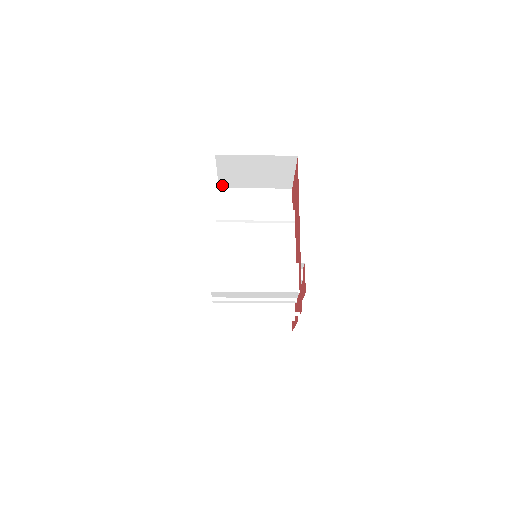
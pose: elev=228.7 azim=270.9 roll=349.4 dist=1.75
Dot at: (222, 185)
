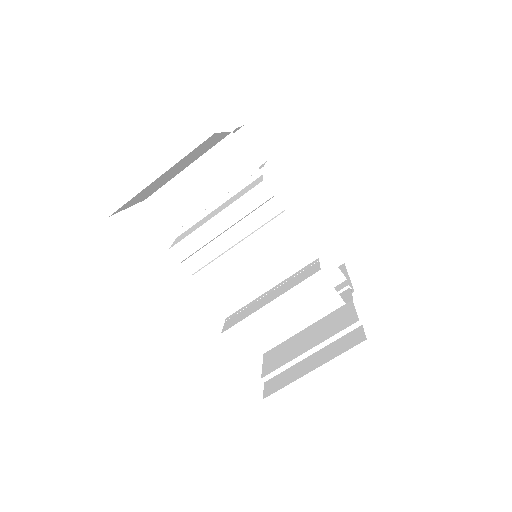
Dot at: (146, 198)
